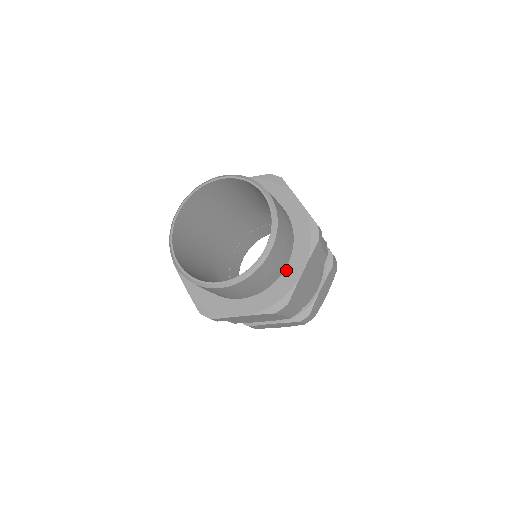
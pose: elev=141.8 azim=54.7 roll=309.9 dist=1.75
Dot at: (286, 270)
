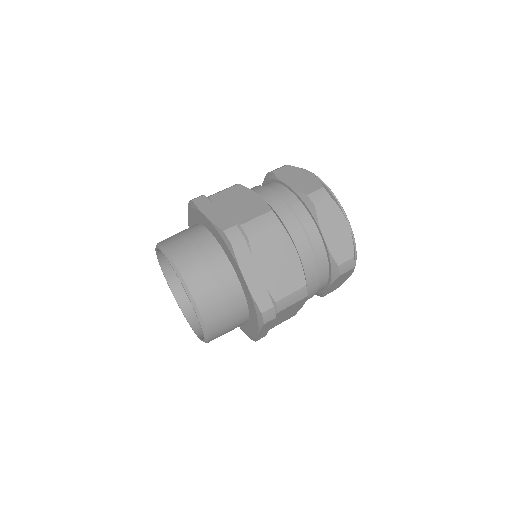
Dot at: (248, 323)
